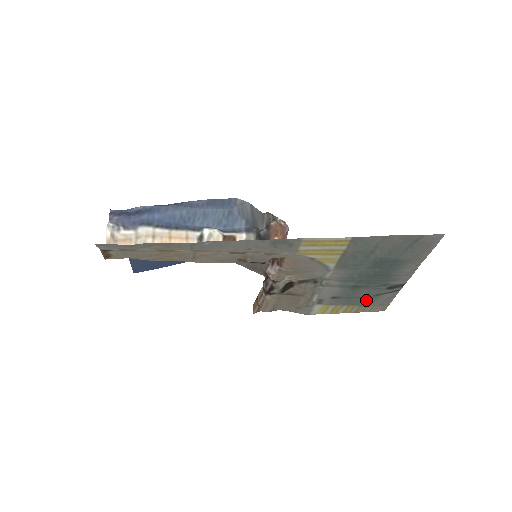
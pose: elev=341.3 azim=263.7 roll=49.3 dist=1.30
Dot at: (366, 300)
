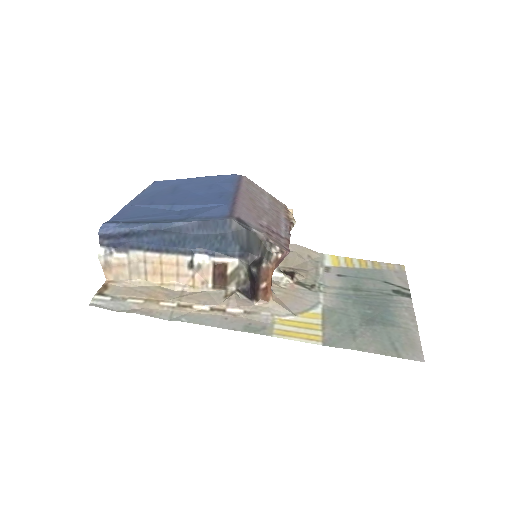
Dot at: (377, 275)
